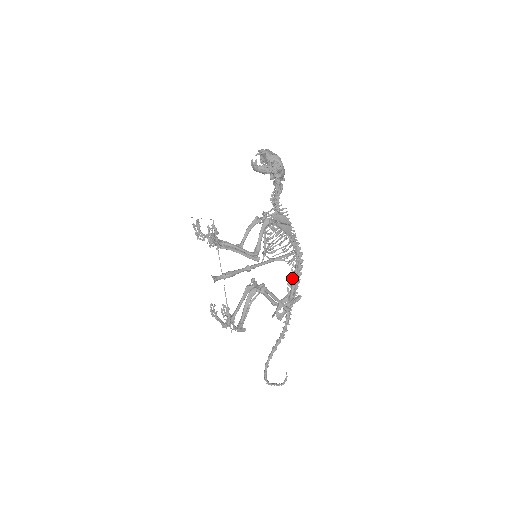
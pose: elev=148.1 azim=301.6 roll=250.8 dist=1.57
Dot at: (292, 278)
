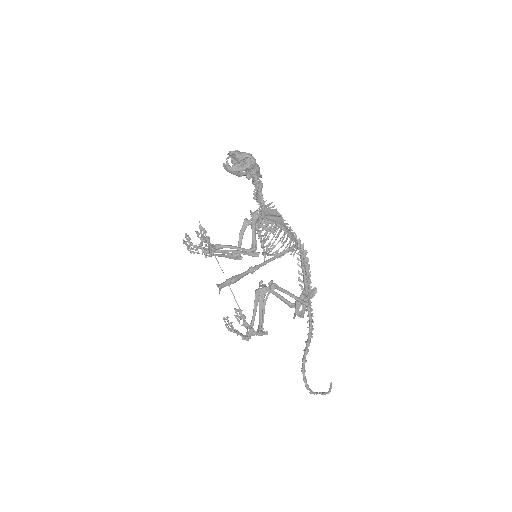
Dot at: (301, 273)
